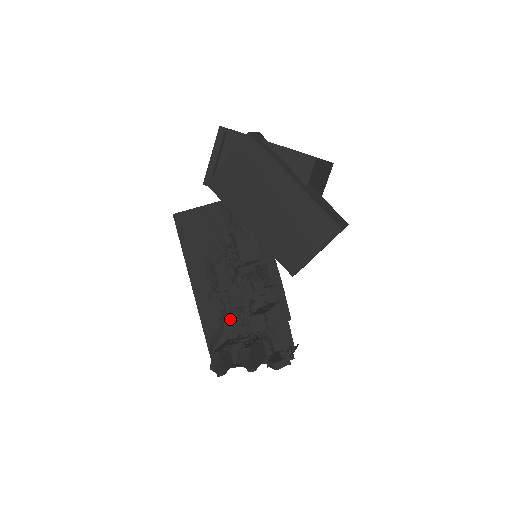
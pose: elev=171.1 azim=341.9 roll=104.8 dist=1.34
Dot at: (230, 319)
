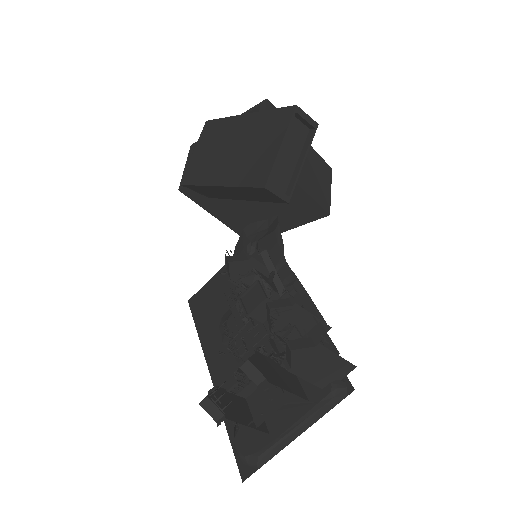
Dot at: occluded
